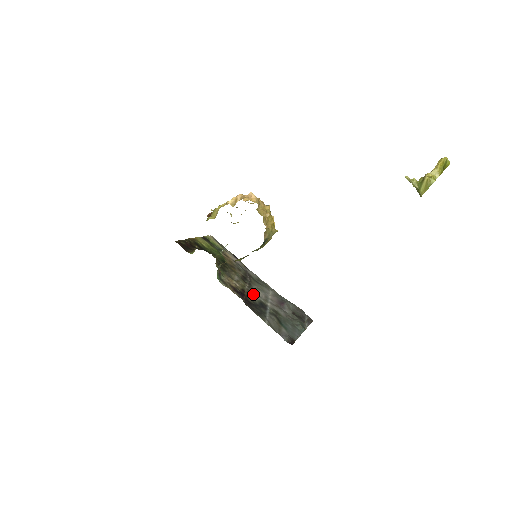
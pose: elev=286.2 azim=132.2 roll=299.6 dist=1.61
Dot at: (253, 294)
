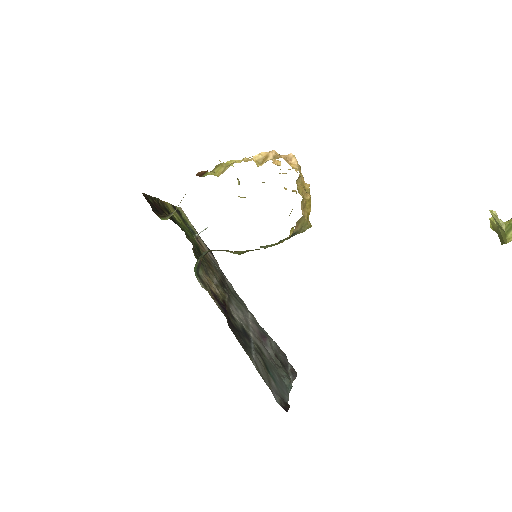
Dot at: (234, 312)
